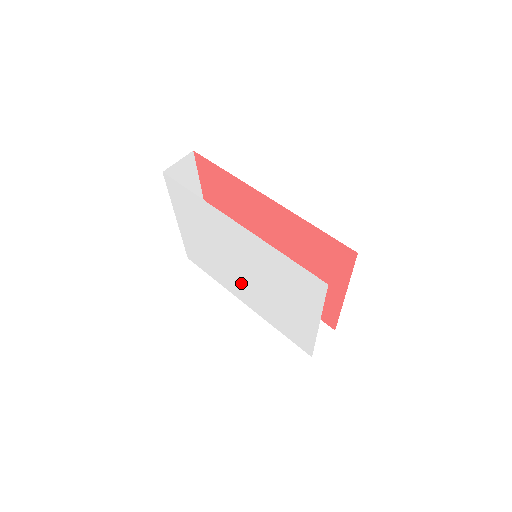
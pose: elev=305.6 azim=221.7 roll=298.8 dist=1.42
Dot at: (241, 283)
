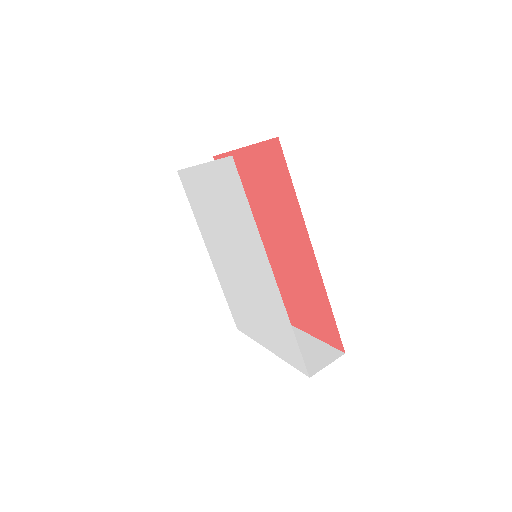
Dot at: (223, 257)
